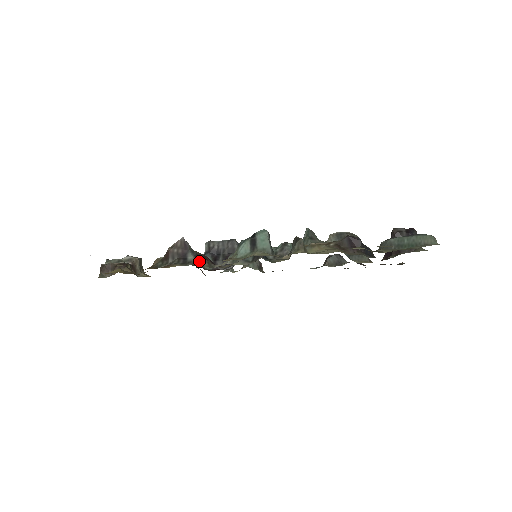
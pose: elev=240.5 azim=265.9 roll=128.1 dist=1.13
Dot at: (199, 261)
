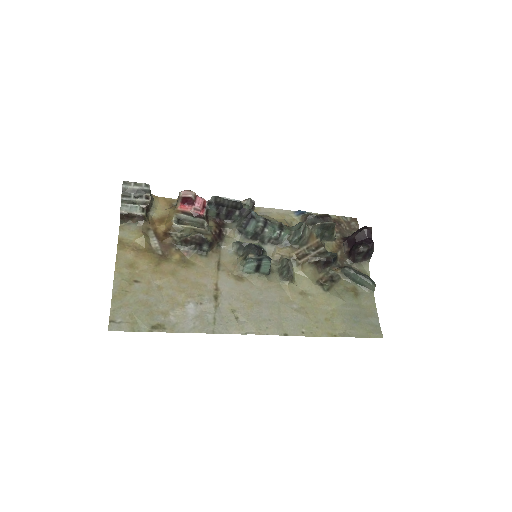
Dot at: (211, 247)
